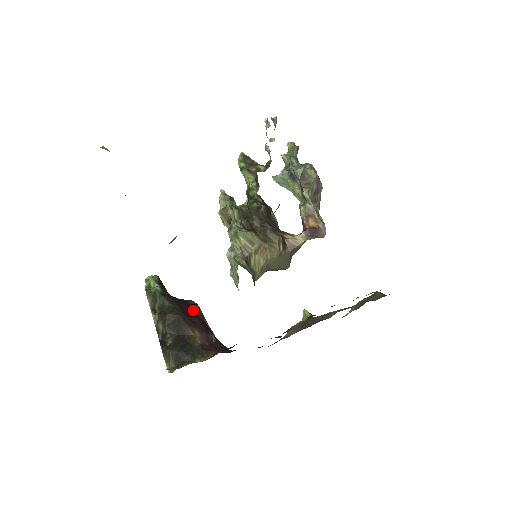
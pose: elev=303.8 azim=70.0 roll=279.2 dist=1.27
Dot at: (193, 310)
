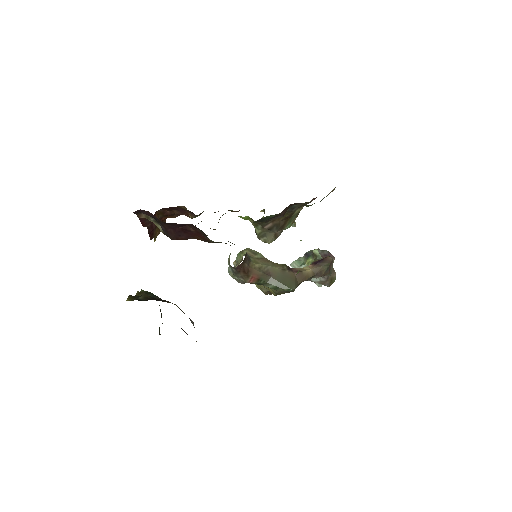
Dot at: occluded
